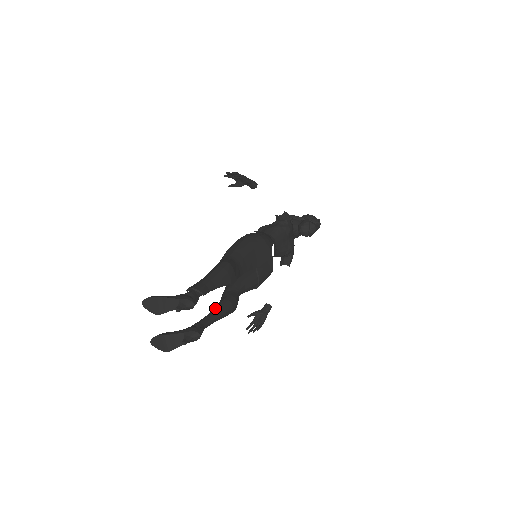
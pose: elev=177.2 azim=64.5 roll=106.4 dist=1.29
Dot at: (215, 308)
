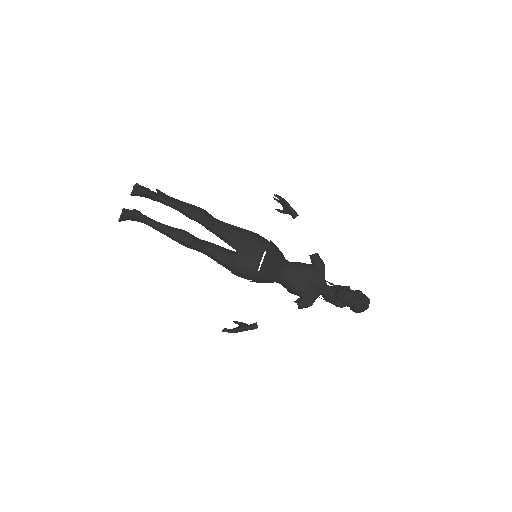
Dot at: (171, 227)
